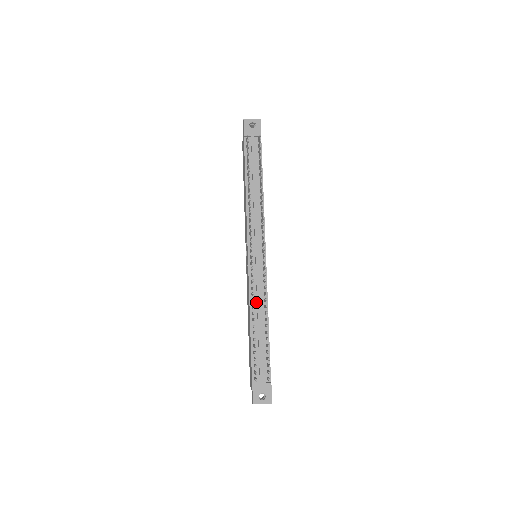
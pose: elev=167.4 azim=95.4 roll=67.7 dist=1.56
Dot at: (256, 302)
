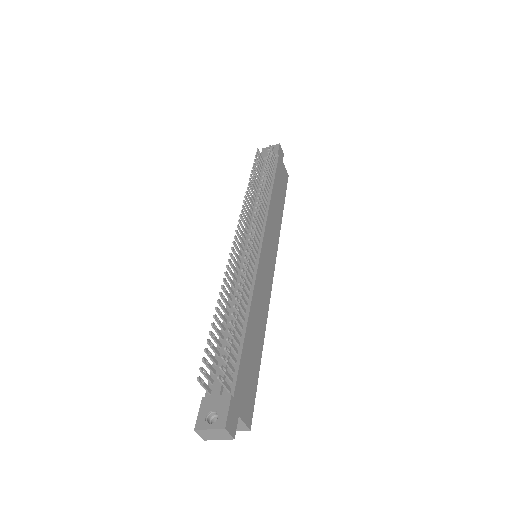
Dot at: (237, 294)
